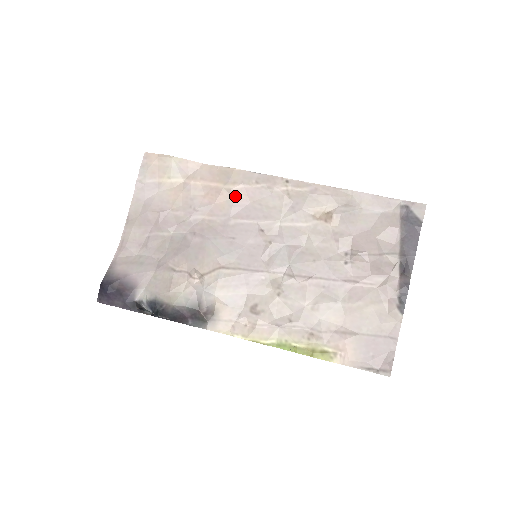
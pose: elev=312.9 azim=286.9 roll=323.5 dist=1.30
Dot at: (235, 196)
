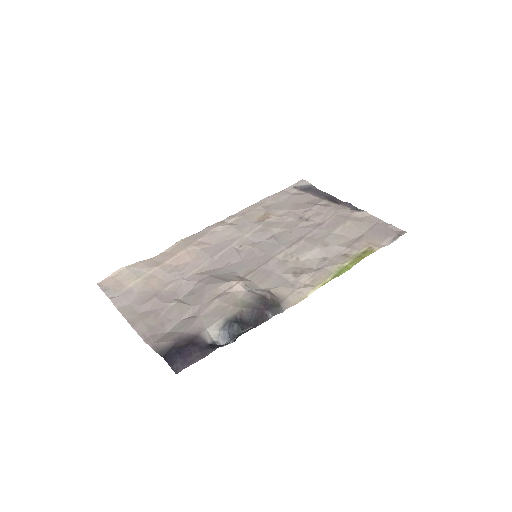
Dot at: (200, 248)
